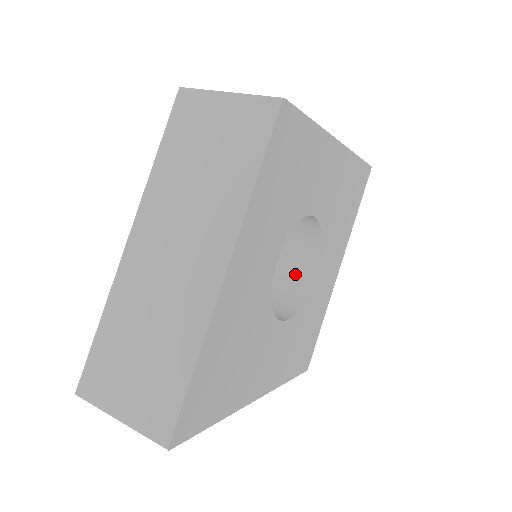
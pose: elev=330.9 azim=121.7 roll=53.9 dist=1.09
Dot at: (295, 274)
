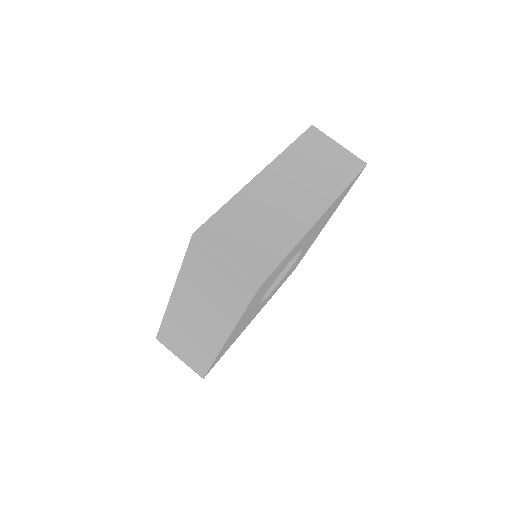
Dot at: occluded
